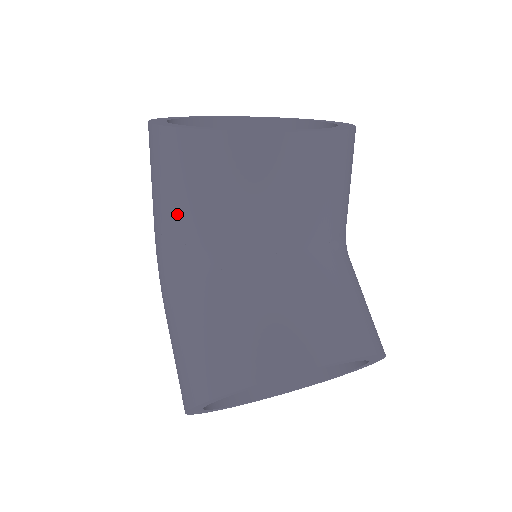
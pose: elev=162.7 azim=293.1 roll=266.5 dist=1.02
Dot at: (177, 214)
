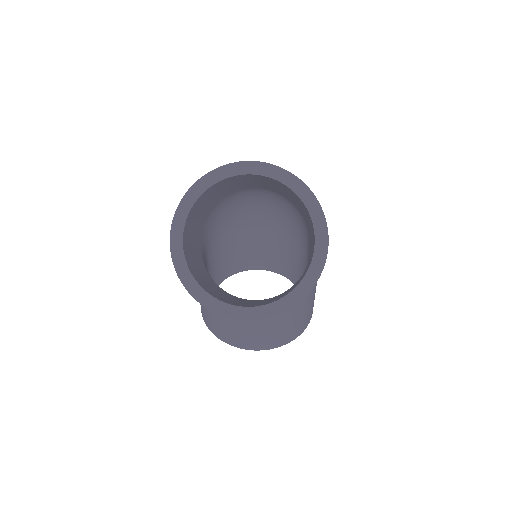
Dot at: occluded
